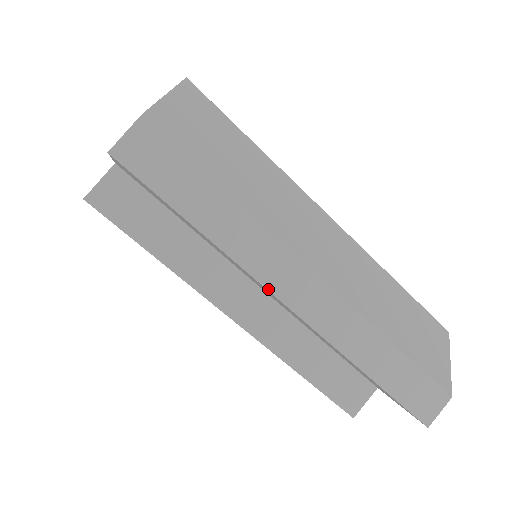
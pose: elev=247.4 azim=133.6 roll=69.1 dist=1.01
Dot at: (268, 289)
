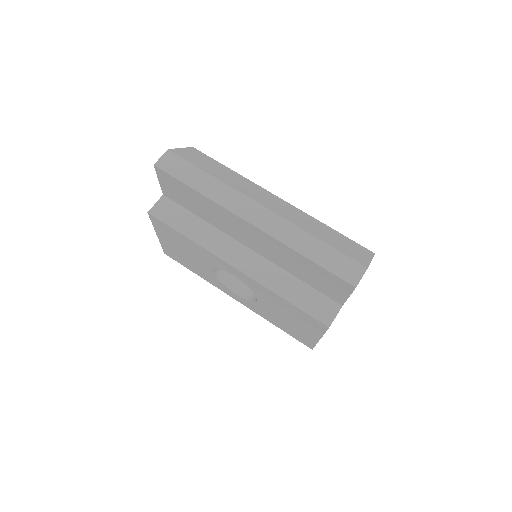
Dot at: (236, 215)
